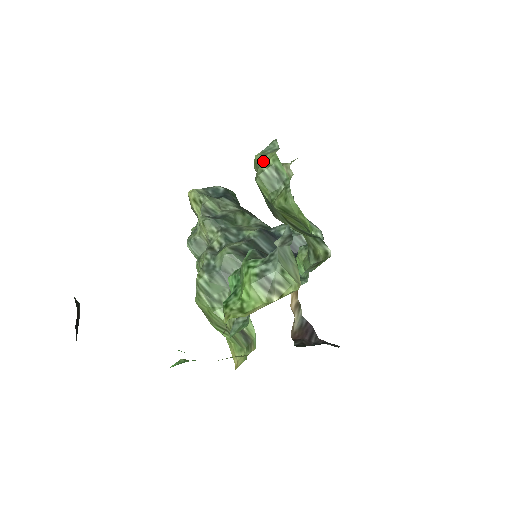
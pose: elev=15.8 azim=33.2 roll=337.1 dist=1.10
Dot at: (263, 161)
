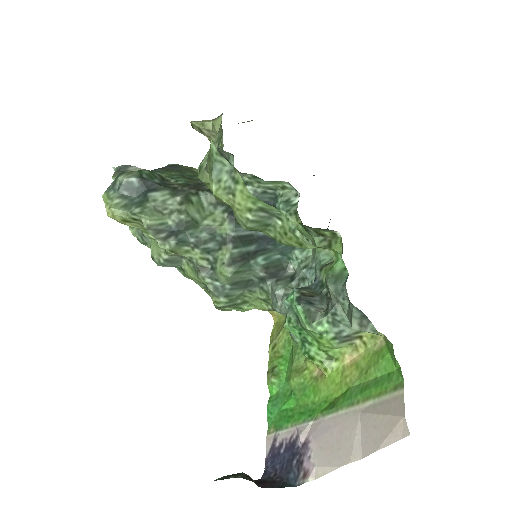
Dot at: (237, 205)
